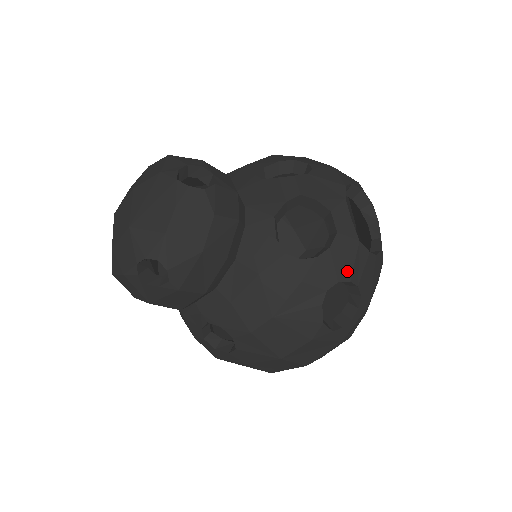
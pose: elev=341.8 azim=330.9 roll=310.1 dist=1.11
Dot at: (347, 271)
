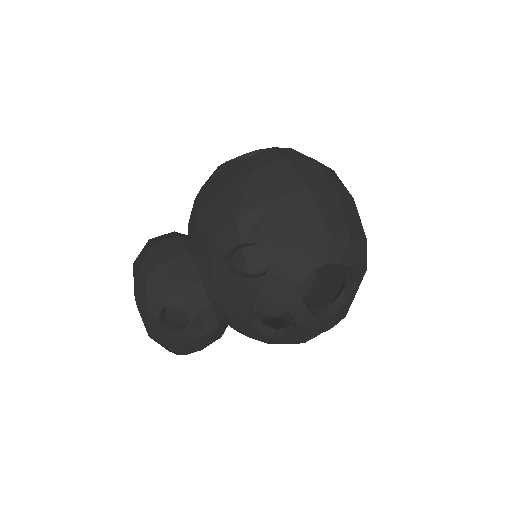
Dot at: (313, 333)
